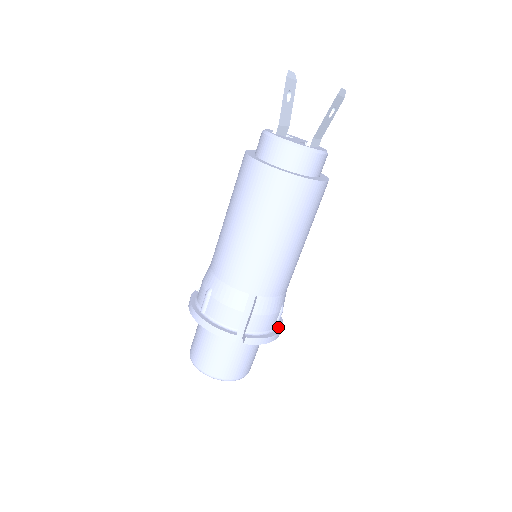
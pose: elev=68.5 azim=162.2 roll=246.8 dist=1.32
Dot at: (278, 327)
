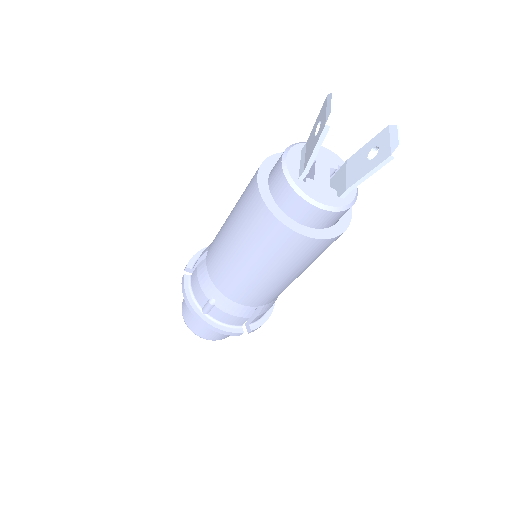
Dot at: occluded
